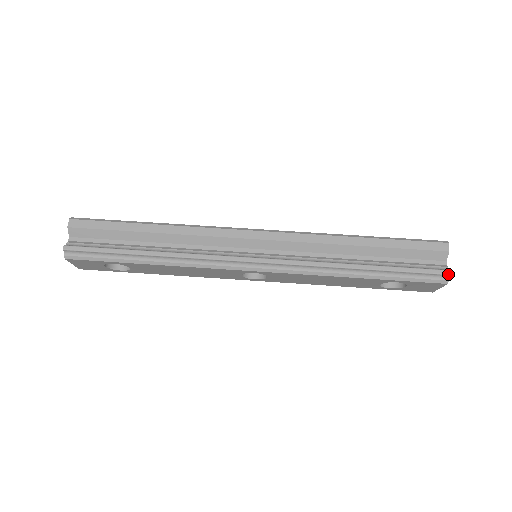
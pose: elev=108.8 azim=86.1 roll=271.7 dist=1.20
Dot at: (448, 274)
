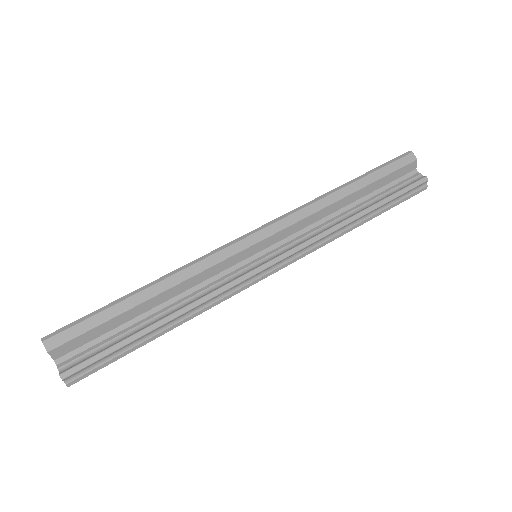
Dot at: (426, 181)
